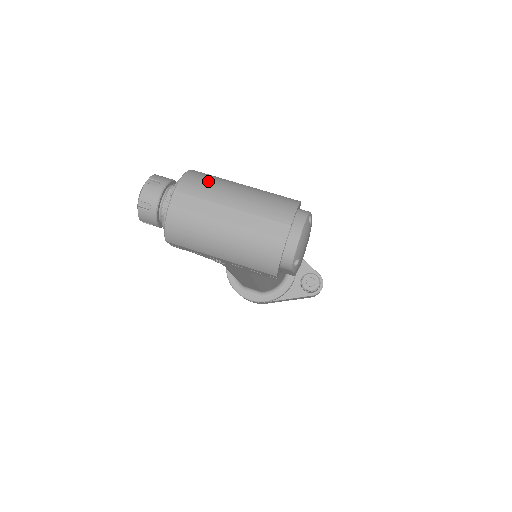
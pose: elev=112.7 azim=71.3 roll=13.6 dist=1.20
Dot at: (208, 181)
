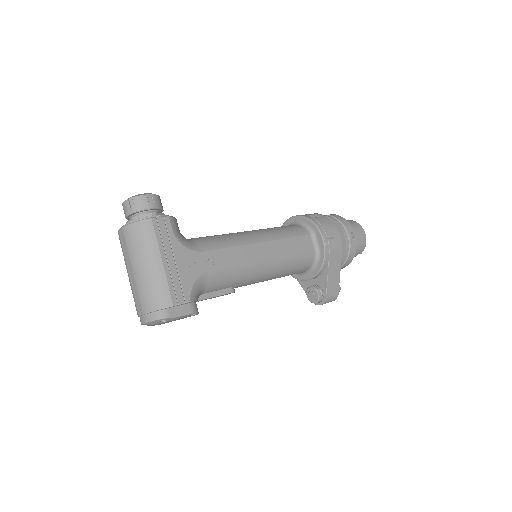
Dot at: (140, 241)
